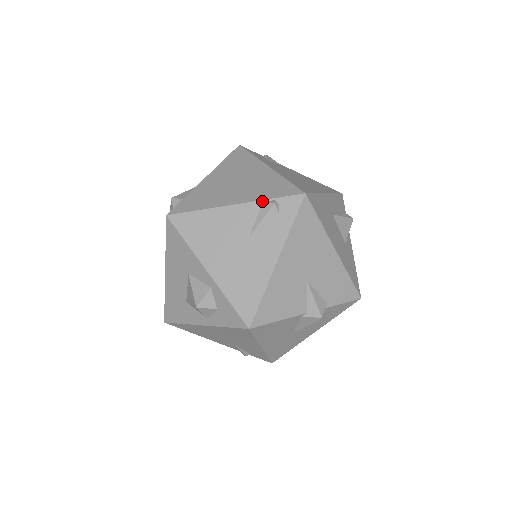
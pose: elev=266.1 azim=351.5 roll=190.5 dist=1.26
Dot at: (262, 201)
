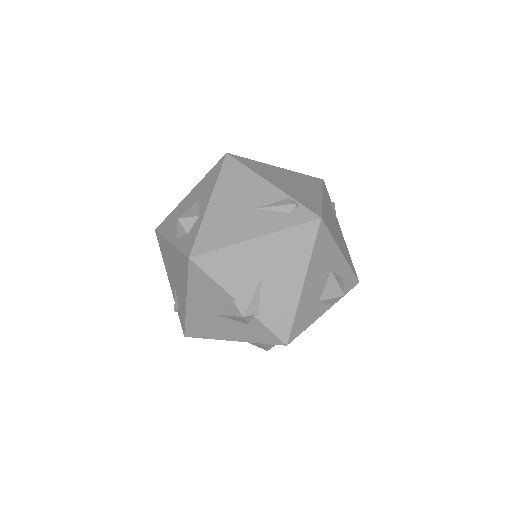
Dot at: (290, 197)
